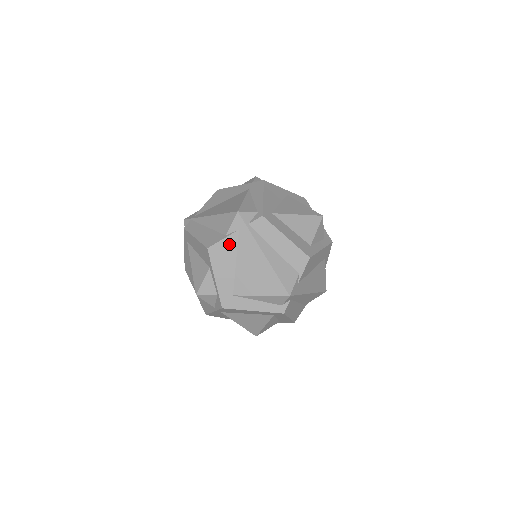
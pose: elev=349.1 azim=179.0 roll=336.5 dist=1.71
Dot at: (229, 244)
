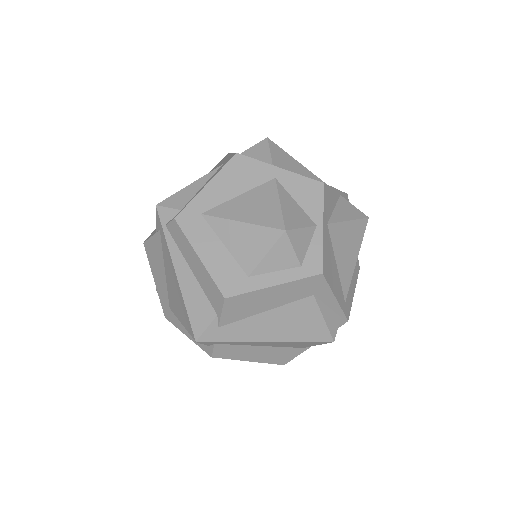
Dot at: (156, 245)
